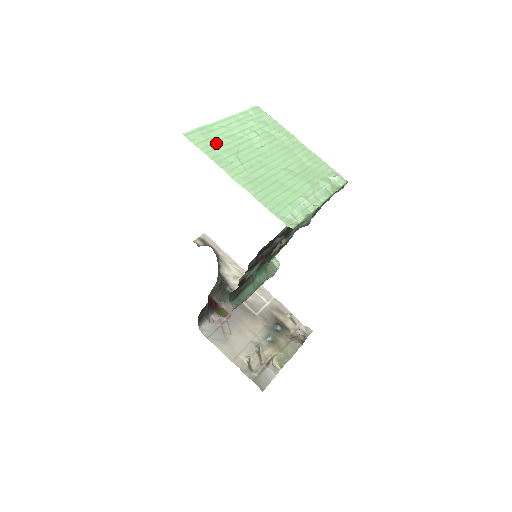
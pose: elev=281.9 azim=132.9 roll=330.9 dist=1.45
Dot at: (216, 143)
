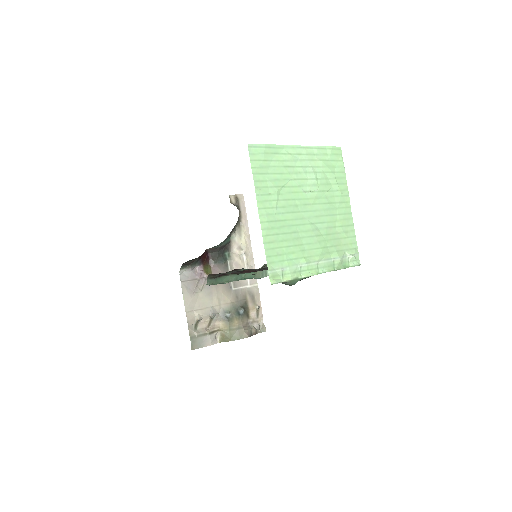
Dot at: (271, 168)
